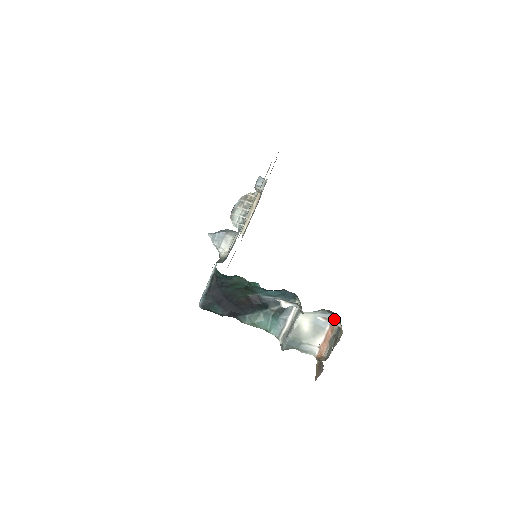
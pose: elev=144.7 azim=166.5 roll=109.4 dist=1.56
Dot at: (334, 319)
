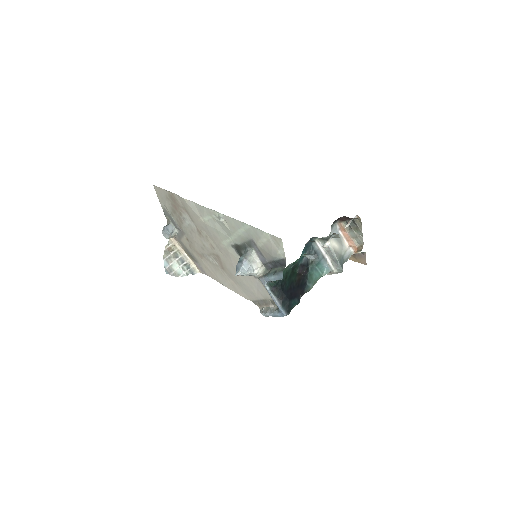
Dot at: (338, 224)
